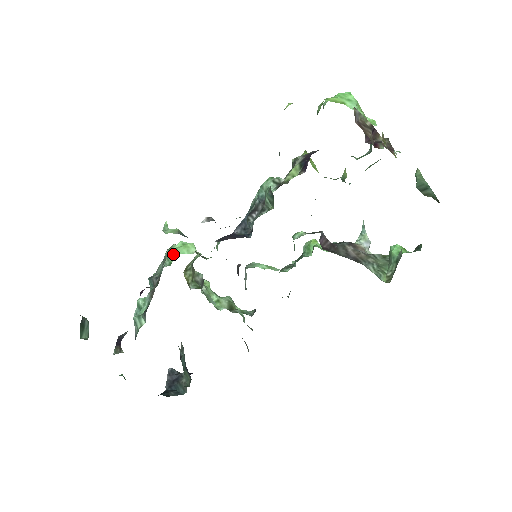
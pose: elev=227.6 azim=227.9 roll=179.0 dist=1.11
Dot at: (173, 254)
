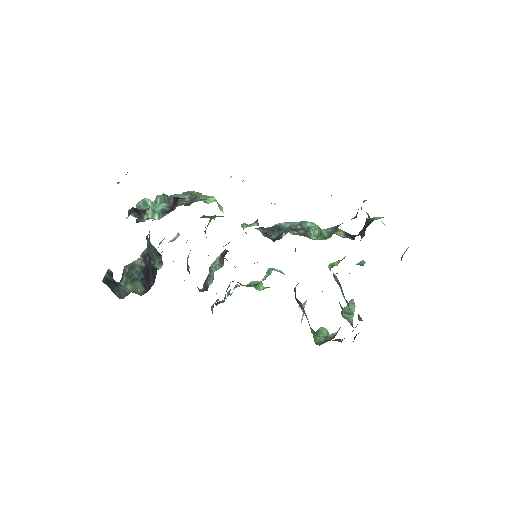
Dot at: (211, 199)
